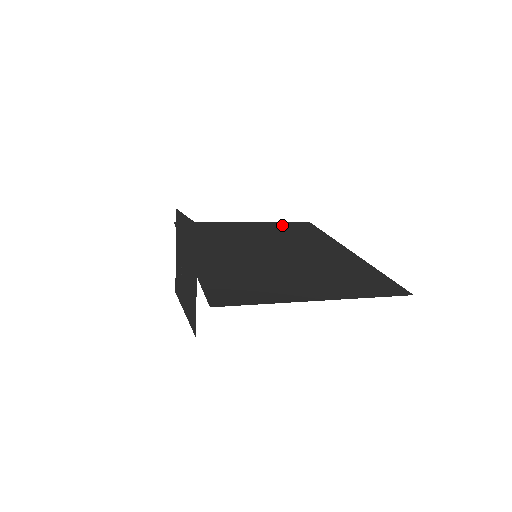
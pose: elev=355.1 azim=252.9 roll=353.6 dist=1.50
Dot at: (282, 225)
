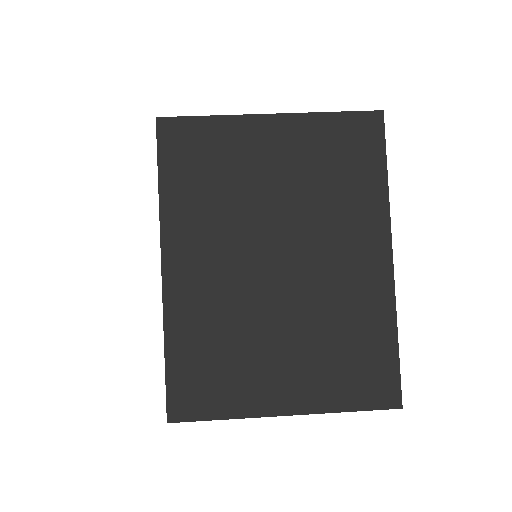
Dot at: (329, 133)
